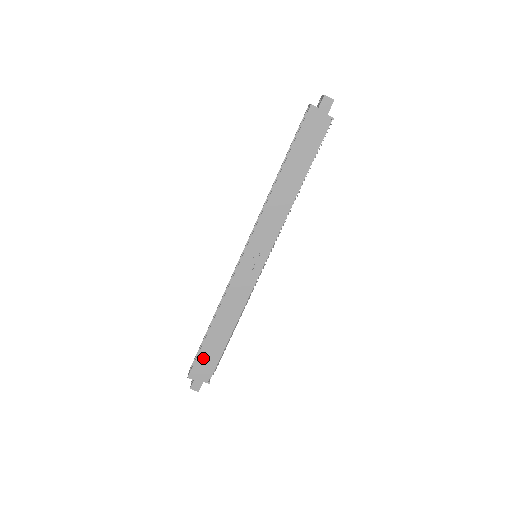
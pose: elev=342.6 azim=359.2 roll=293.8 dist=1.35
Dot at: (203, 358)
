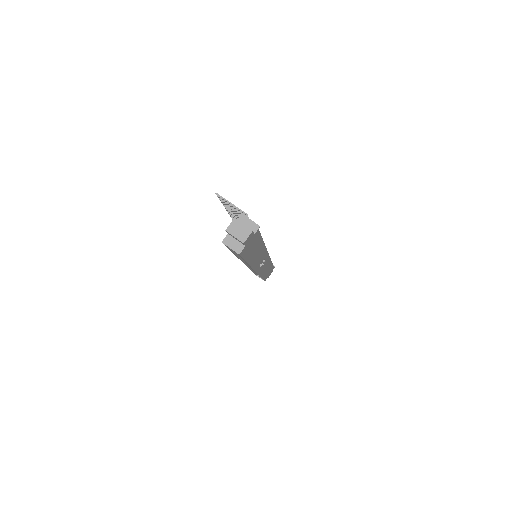
Dot at: (266, 276)
